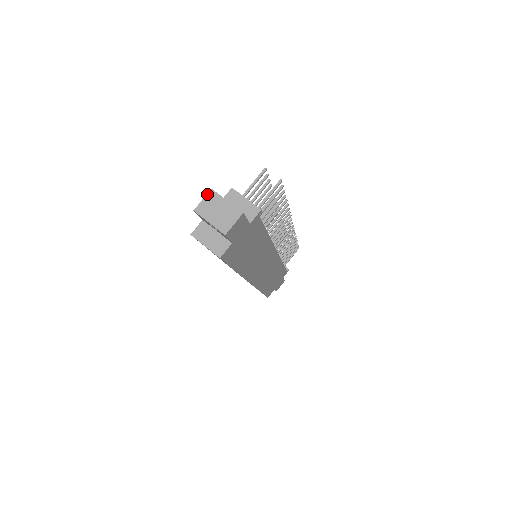
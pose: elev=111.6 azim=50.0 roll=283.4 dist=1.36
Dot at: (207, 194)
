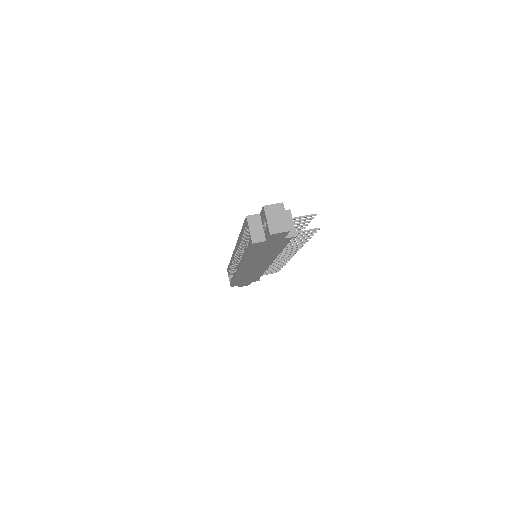
Dot at: (278, 203)
